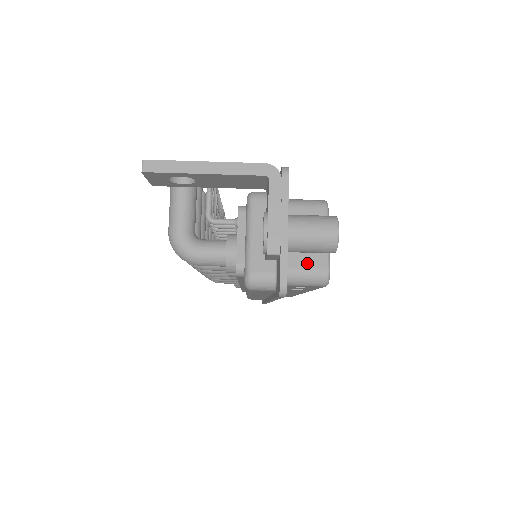
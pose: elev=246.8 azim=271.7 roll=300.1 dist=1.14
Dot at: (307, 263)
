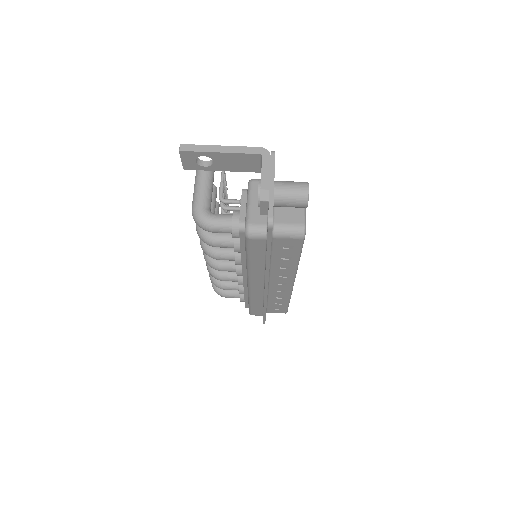
Dot at: (289, 220)
